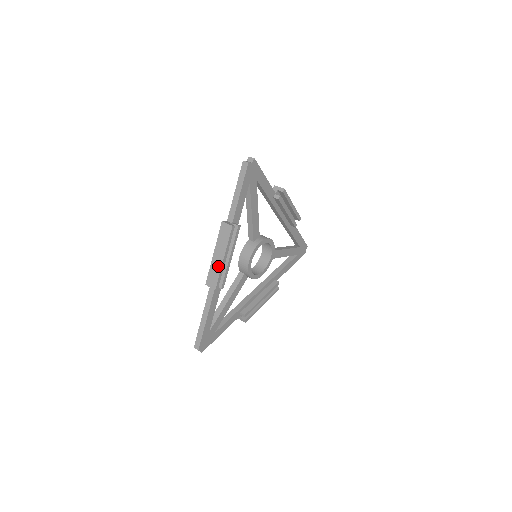
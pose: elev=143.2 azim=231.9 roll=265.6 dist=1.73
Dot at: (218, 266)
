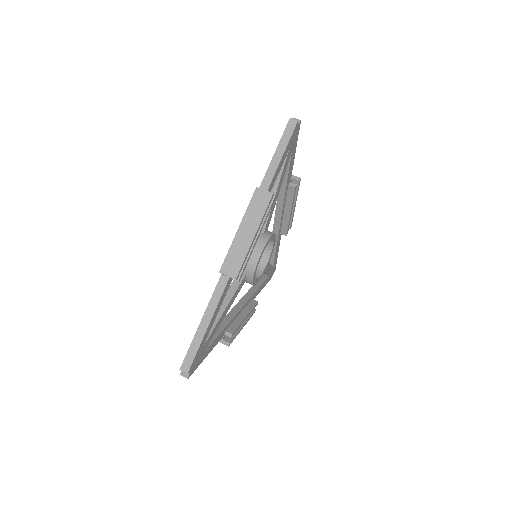
Dot at: (244, 246)
